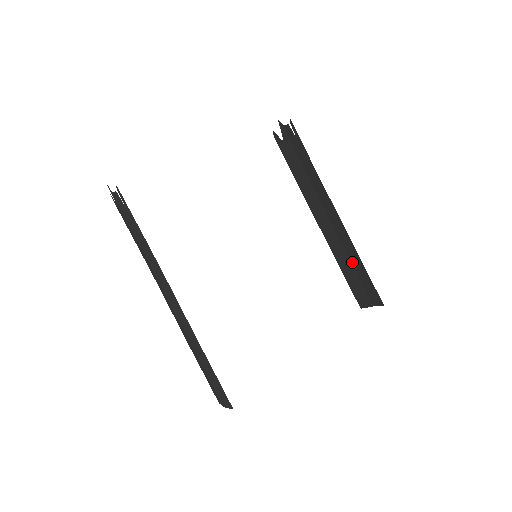
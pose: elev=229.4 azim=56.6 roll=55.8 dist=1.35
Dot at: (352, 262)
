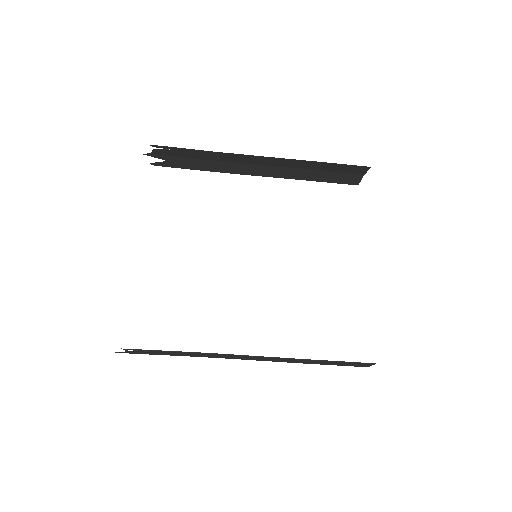
Dot at: (314, 169)
